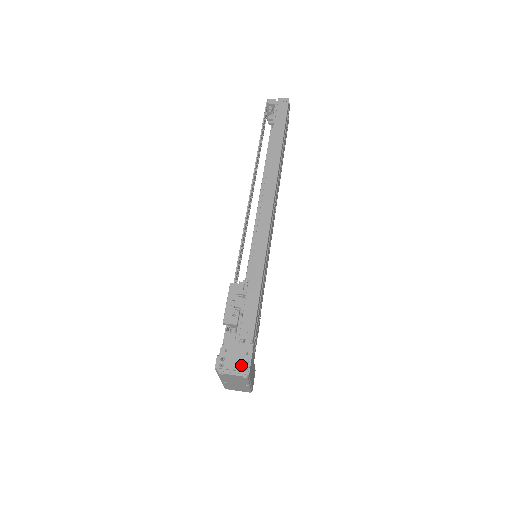
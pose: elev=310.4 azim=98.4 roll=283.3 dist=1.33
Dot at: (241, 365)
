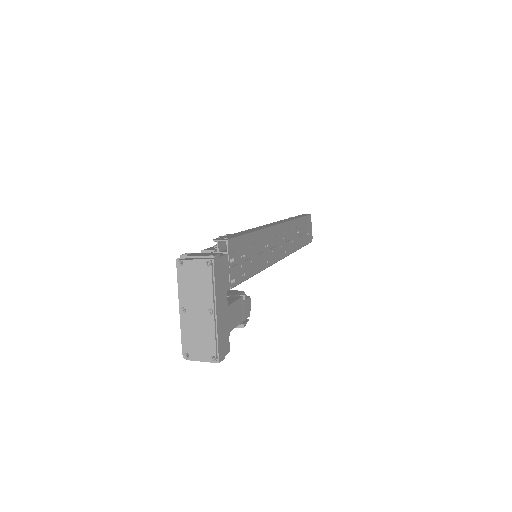
Dot at: (207, 254)
